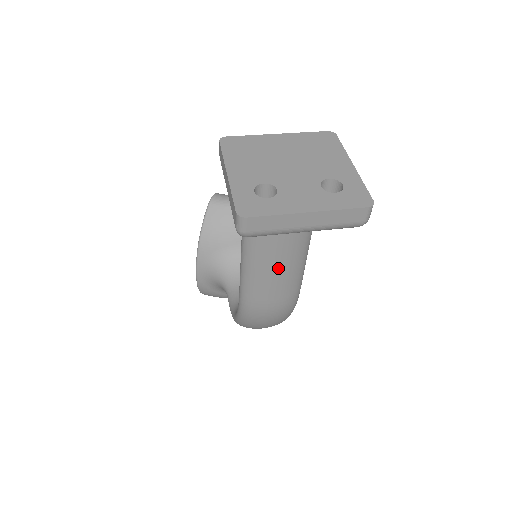
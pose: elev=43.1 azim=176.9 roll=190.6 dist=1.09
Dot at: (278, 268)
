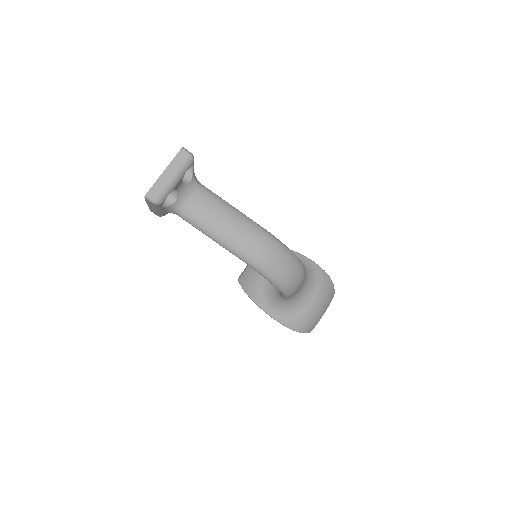
Dot at: (224, 221)
